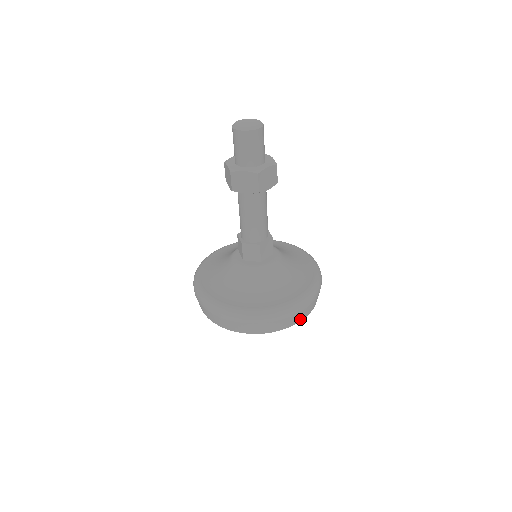
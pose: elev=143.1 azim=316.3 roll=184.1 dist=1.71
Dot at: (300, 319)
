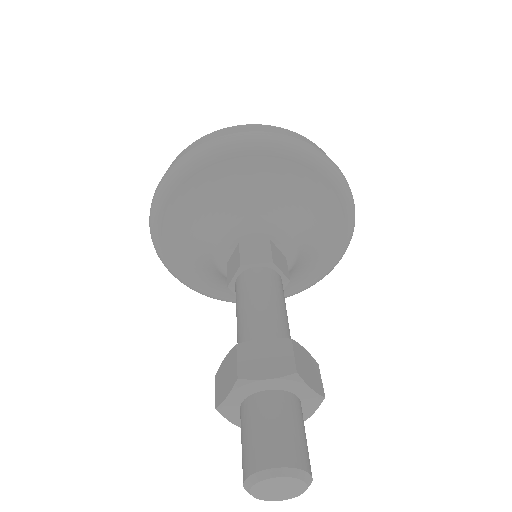
Dot at: occluded
